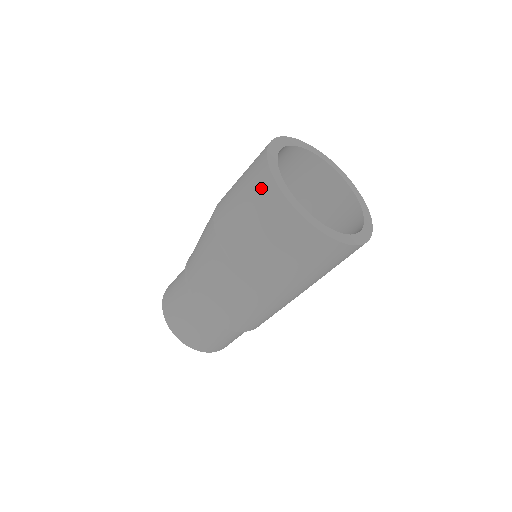
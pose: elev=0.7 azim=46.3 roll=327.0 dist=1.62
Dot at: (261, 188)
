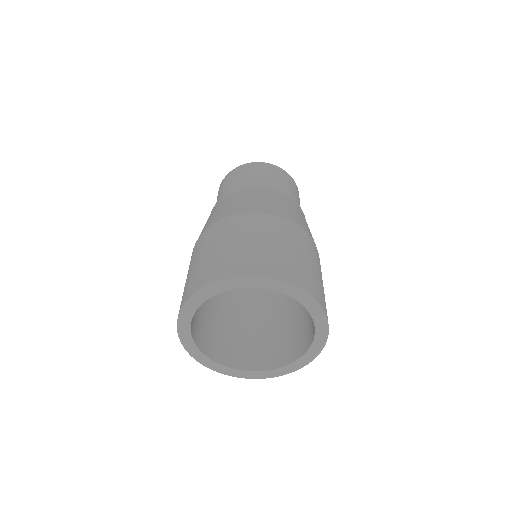
Dot at: occluded
